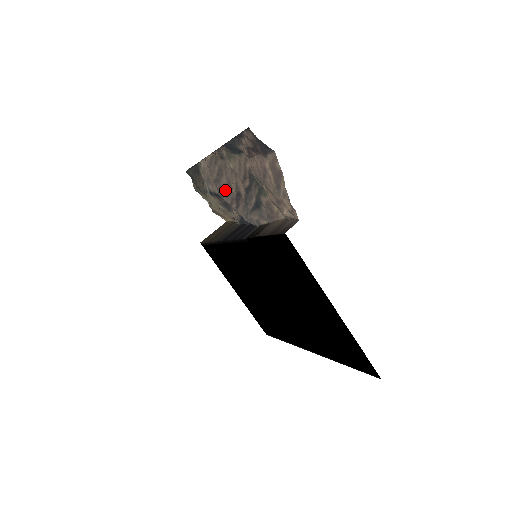
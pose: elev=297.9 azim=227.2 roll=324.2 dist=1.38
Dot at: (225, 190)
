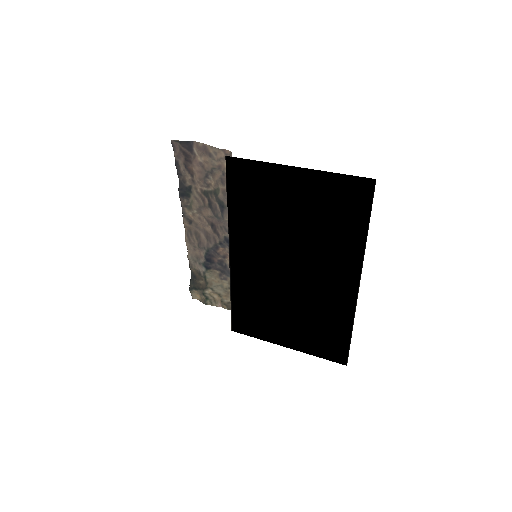
Dot at: (206, 240)
